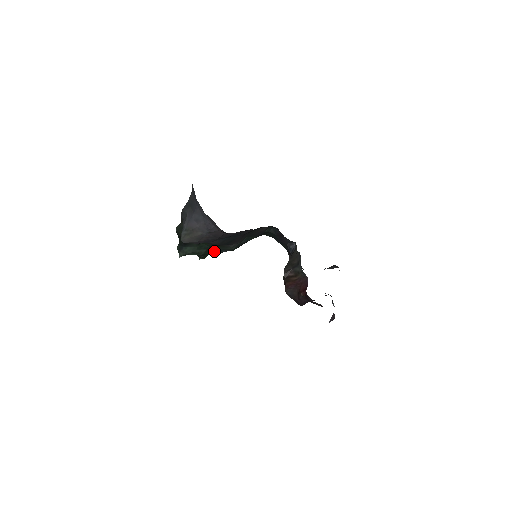
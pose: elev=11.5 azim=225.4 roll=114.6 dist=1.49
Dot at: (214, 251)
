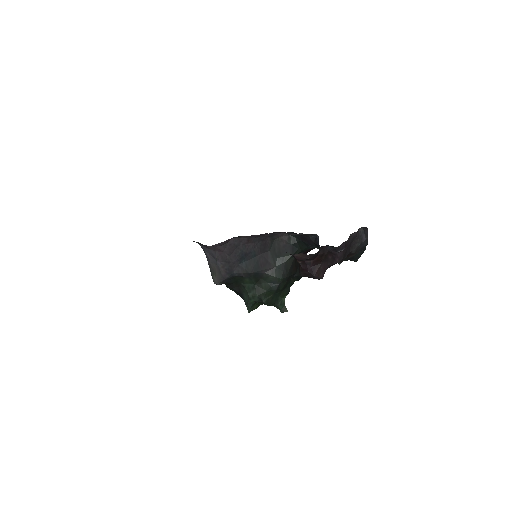
Dot at: (266, 289)
